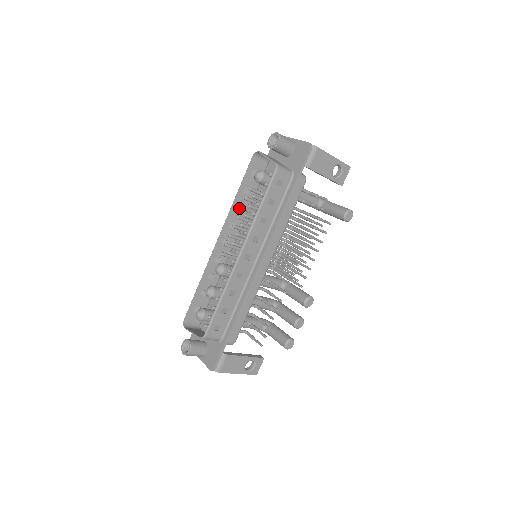
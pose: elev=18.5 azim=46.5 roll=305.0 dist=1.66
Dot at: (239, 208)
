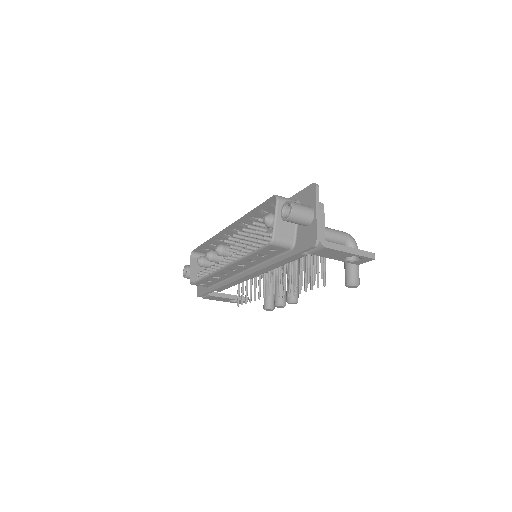
Dot at: (252, 218)
